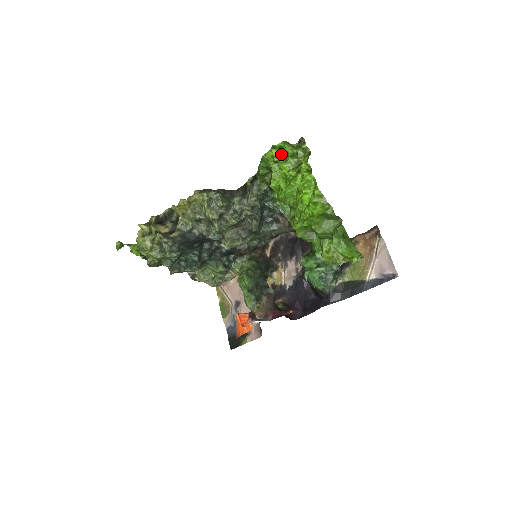
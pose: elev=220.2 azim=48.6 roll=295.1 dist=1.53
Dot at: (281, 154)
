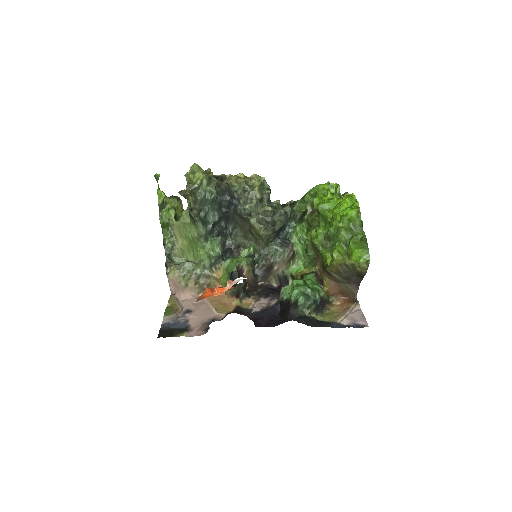
Dot at: occluded
